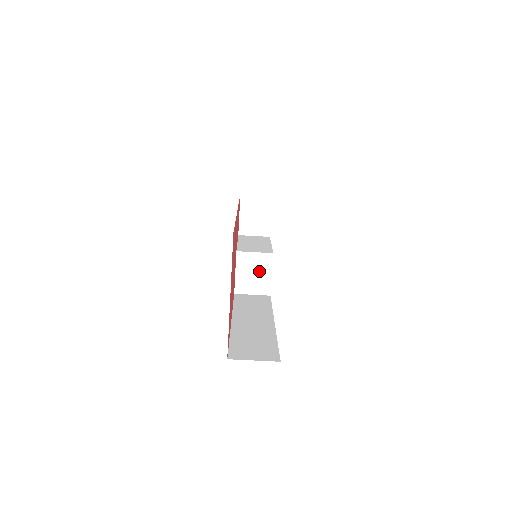
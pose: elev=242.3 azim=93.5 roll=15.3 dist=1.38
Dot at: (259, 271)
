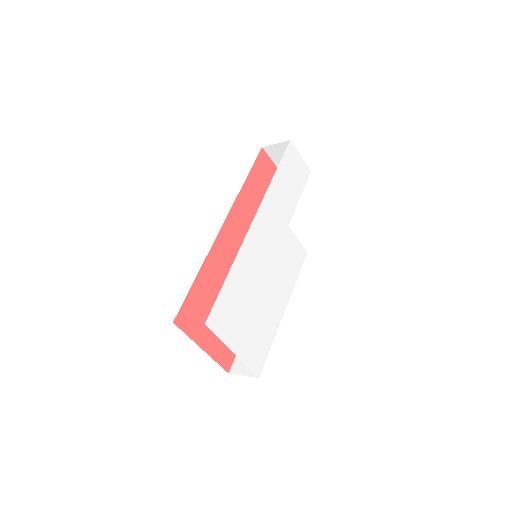
Dot at: occluded
